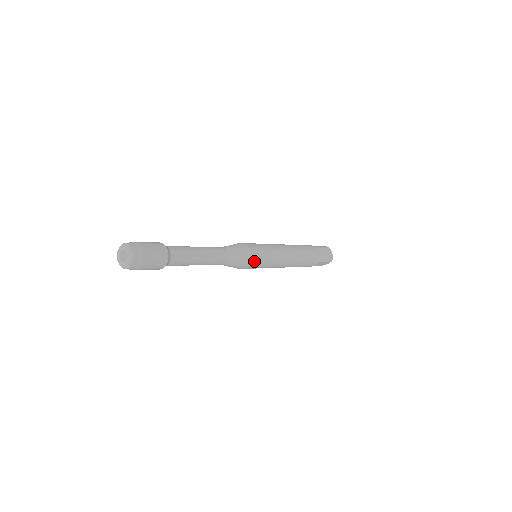
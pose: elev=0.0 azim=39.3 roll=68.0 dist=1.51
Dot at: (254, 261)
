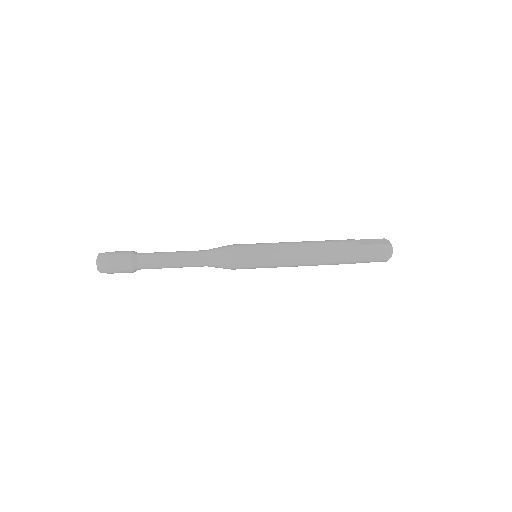
Dot at: (240, 268)
